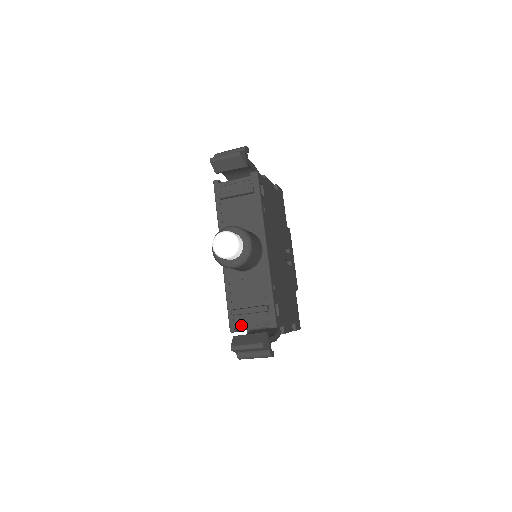
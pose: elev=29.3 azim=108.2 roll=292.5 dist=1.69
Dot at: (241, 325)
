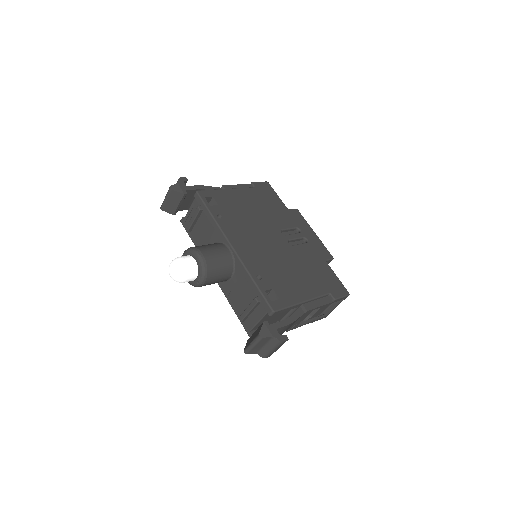
Dot at: (252, 326)
